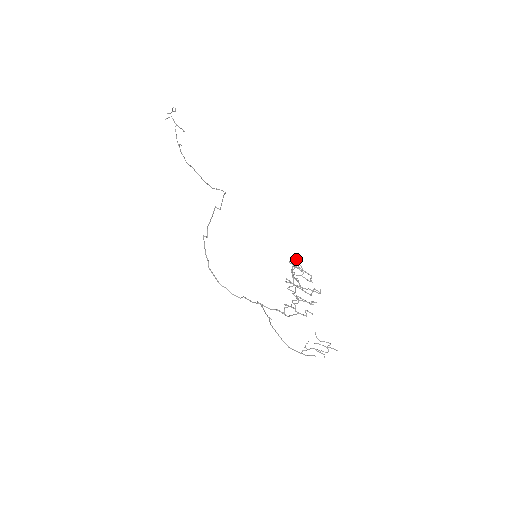
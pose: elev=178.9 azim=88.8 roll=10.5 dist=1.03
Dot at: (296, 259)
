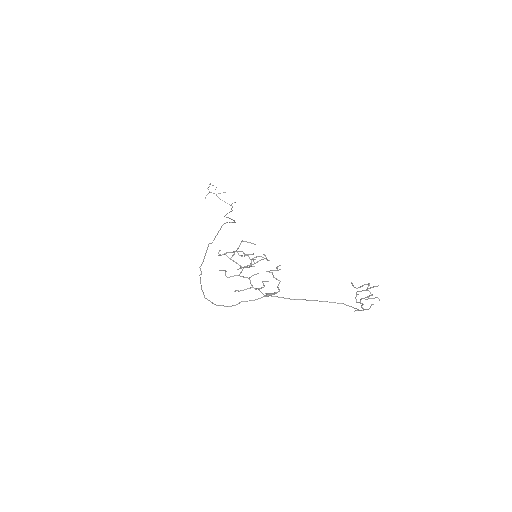
Dot at: occluded
